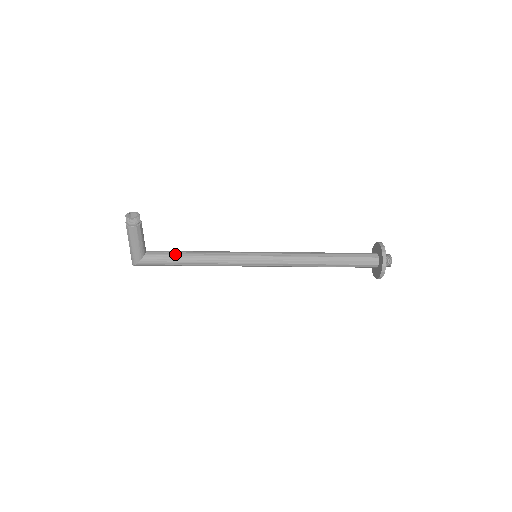
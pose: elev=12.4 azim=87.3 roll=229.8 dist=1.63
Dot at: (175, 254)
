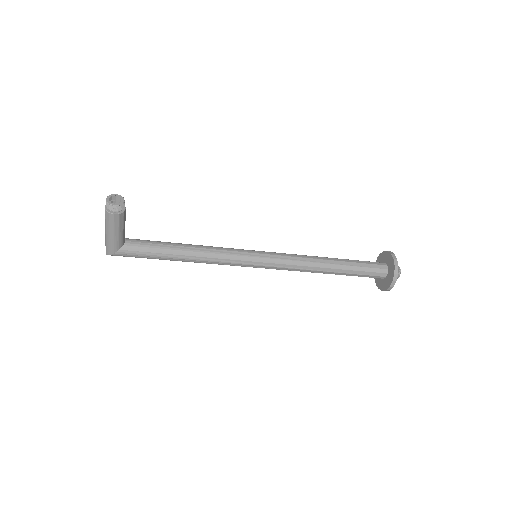
Dot at: (161, 247)
